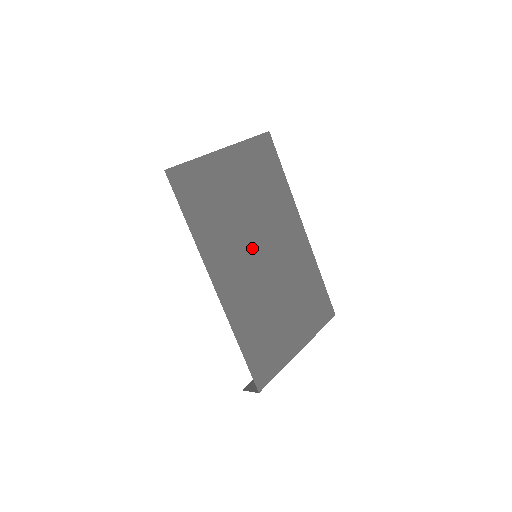
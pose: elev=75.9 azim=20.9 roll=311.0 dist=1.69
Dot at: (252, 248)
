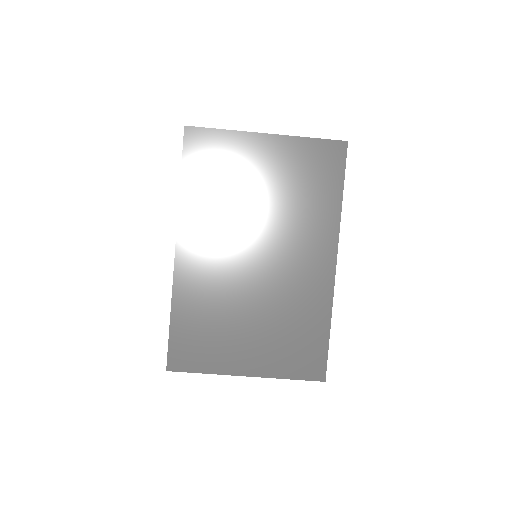
Dot at: (244, 242)
